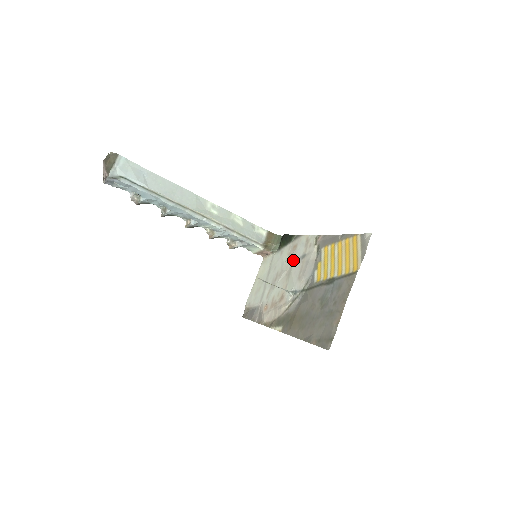
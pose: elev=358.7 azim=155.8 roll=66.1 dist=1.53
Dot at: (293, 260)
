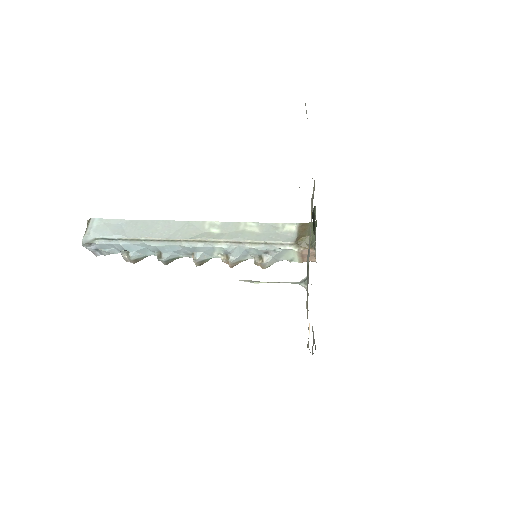
Dot at: occluded
